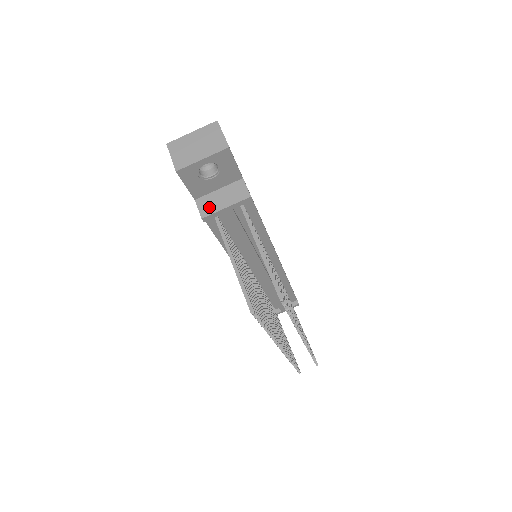
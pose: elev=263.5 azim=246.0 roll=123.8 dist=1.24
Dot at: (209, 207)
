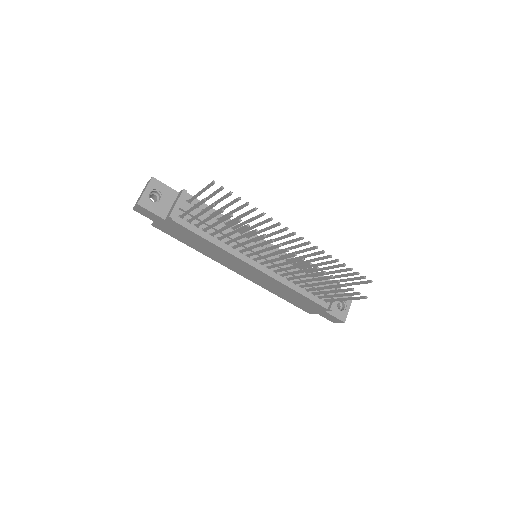
Dot at: (170, 212)
